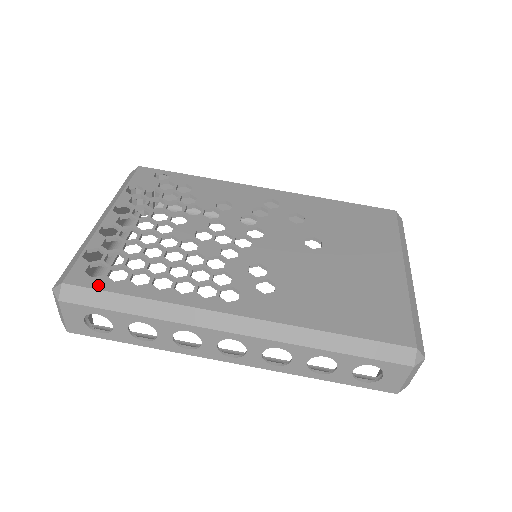
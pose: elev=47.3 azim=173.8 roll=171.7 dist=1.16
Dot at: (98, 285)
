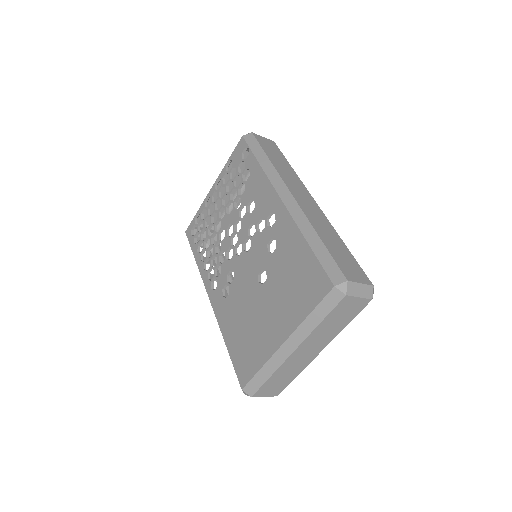
Dot at: (191, 242)
